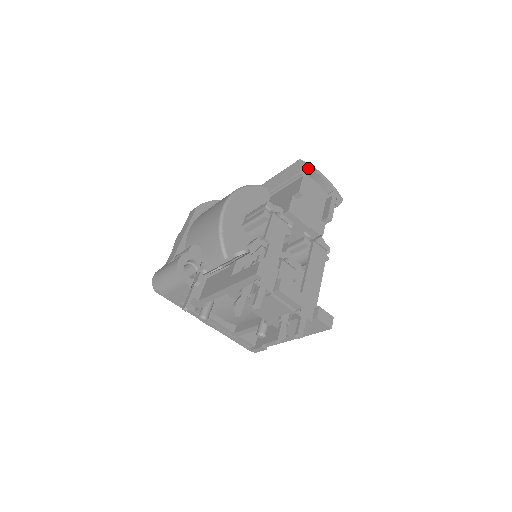
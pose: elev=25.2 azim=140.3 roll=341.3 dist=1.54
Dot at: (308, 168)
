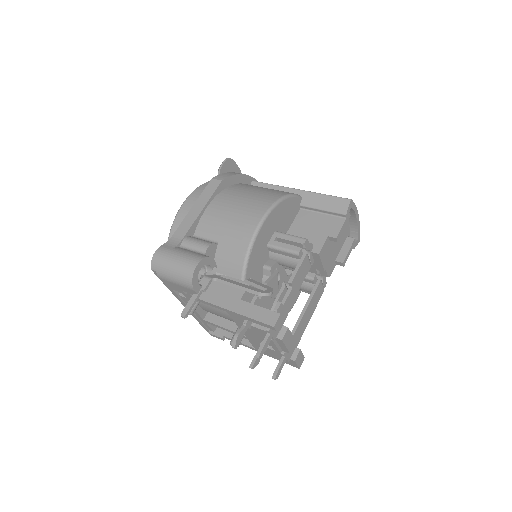
Dot at: (352, 209)
